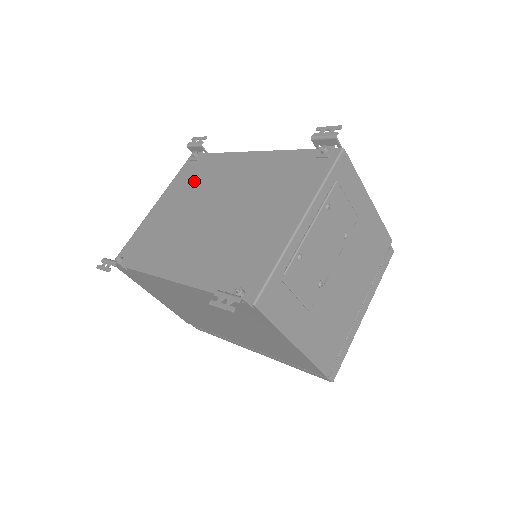
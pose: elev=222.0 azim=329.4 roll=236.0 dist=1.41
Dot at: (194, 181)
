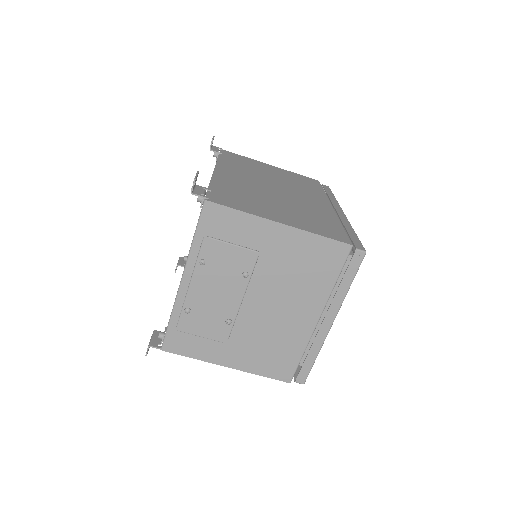
Dot at: occluded
